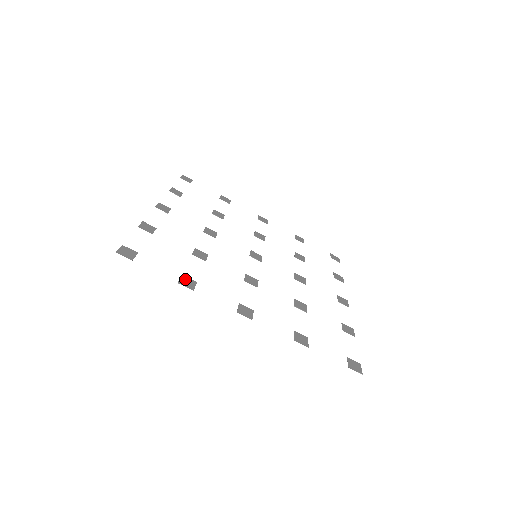
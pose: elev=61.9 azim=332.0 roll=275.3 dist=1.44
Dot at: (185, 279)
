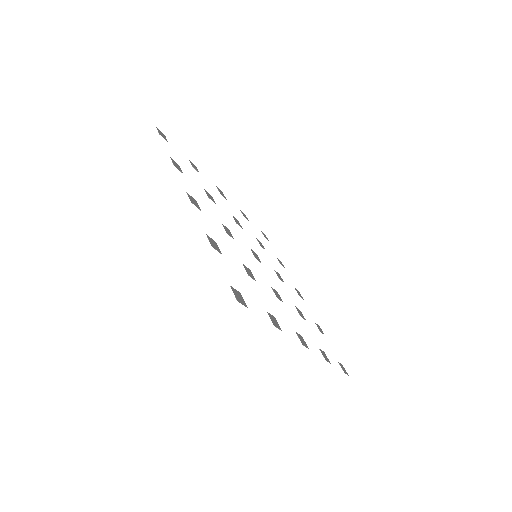
Dot at: (271, 317)
